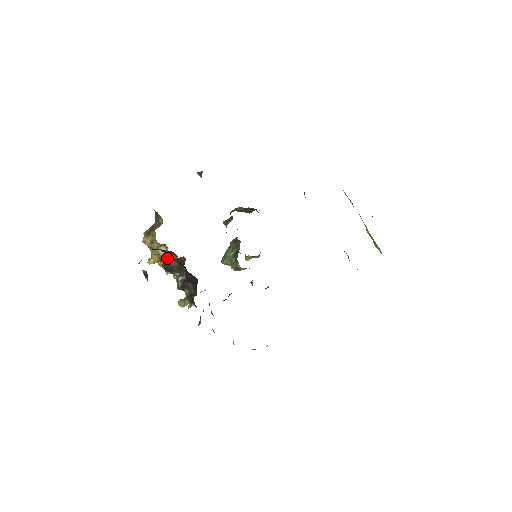
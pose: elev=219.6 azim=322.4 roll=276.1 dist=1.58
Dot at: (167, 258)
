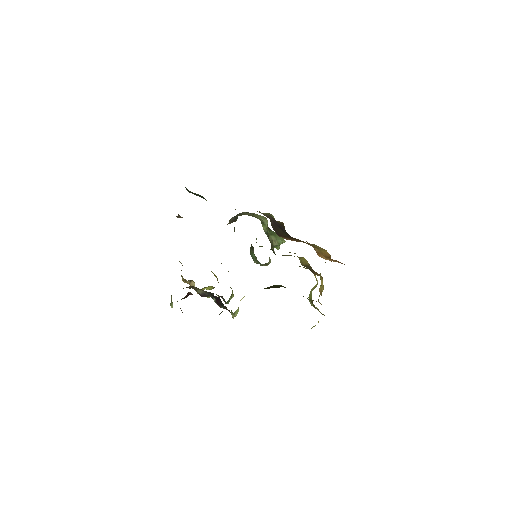
Dot at: (196, 290)
